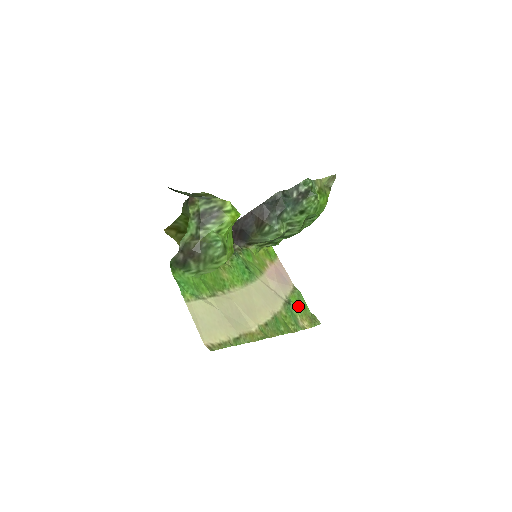
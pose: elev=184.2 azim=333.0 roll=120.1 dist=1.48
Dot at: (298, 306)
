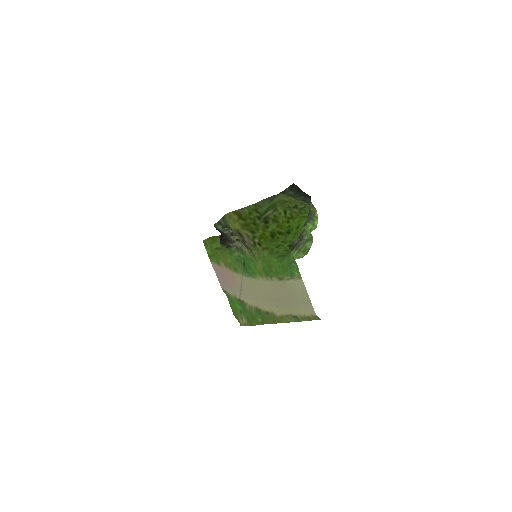
Dot at: (235, 306)
